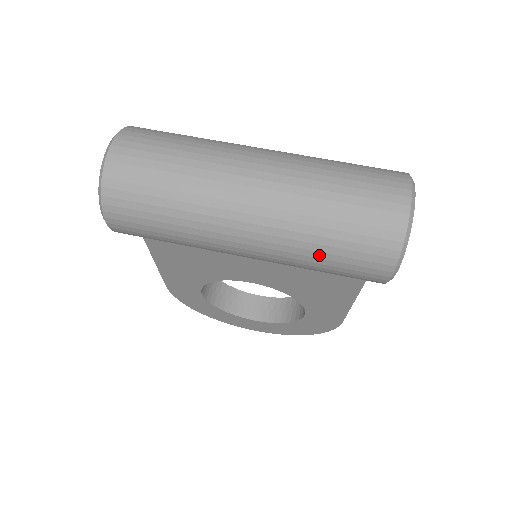
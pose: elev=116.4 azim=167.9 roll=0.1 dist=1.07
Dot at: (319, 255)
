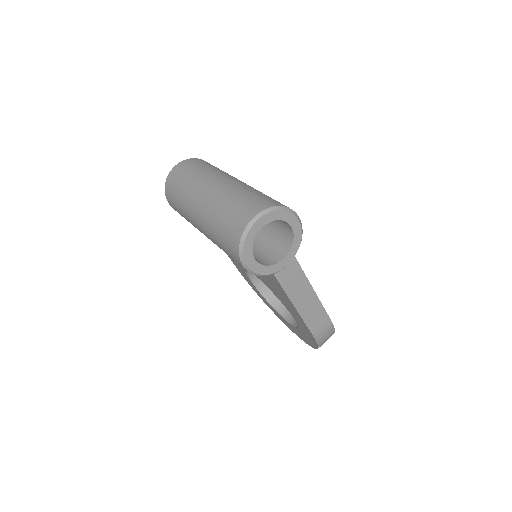
Dot at: (217, 240)
